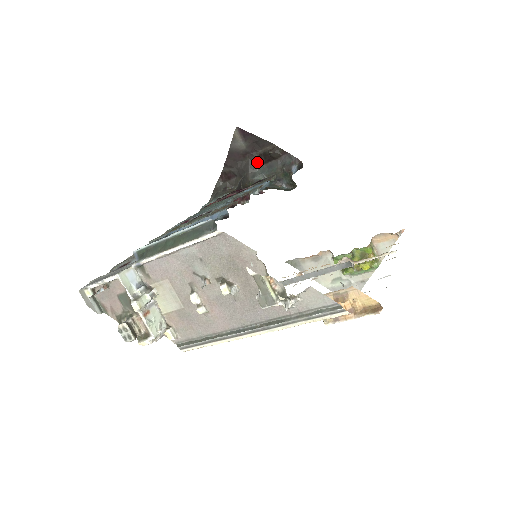
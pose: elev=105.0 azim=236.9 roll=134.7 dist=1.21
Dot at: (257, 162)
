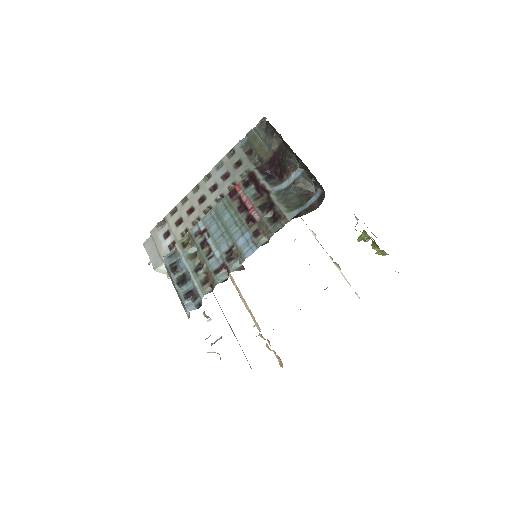
Dot at: (293, 152)
